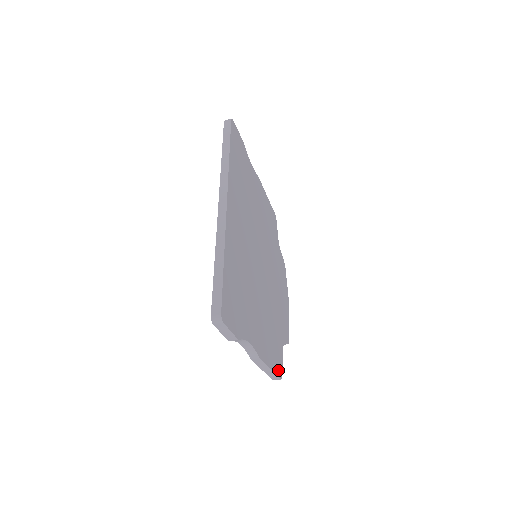
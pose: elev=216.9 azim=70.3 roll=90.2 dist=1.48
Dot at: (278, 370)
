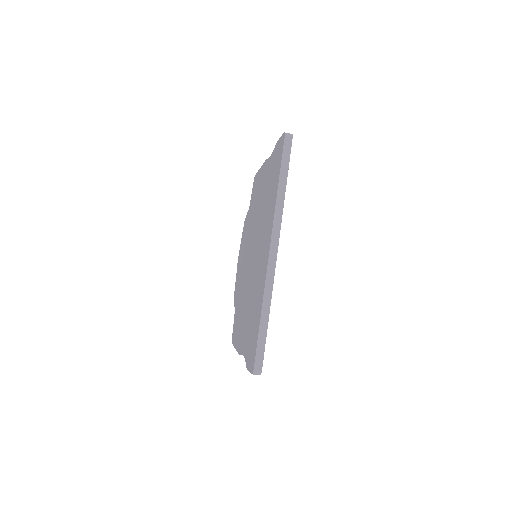
Dot at: occluded
